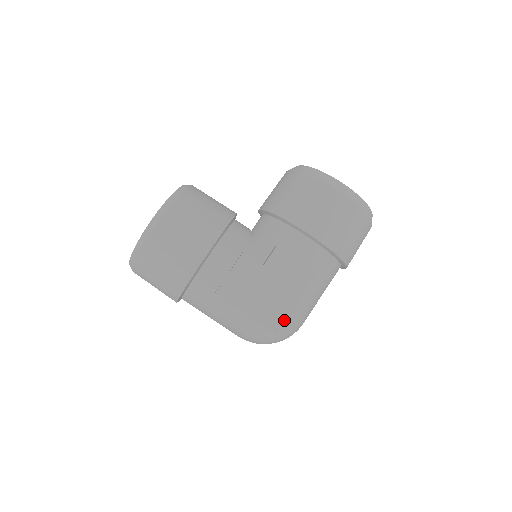
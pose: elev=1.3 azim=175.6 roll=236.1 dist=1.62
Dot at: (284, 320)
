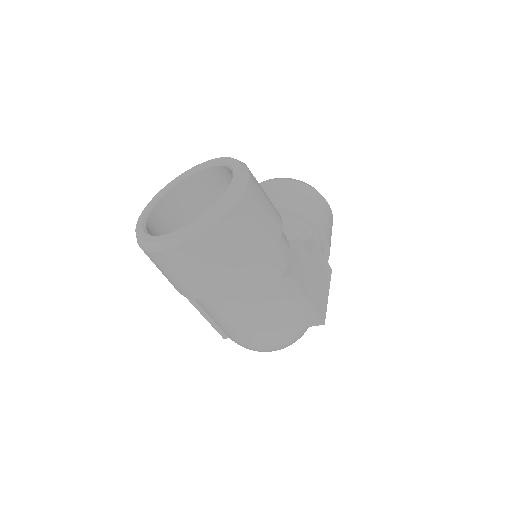
Dot at: (326, 311)
